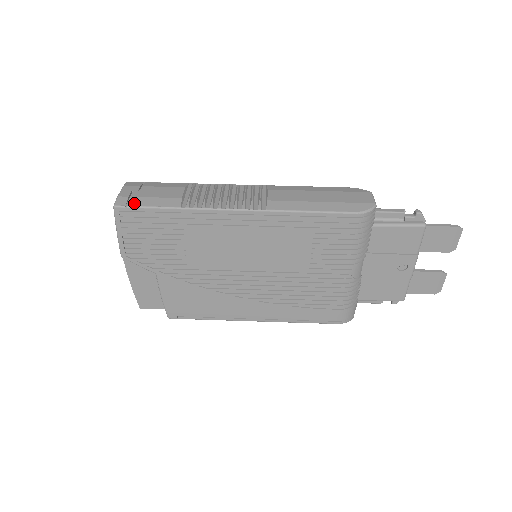
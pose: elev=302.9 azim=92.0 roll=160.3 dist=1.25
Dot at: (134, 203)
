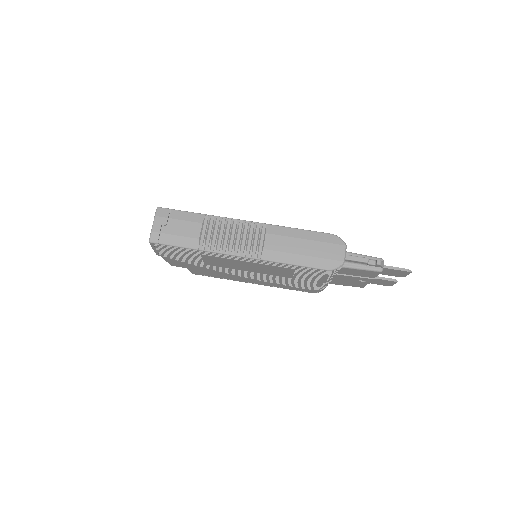
Dot at: (164, 241)
